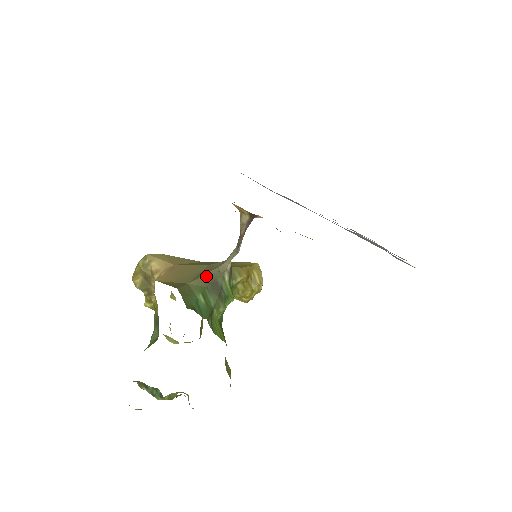
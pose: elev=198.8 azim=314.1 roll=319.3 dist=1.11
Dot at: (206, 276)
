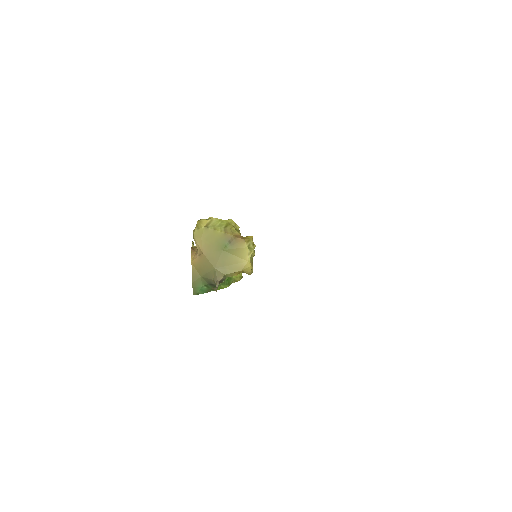
Dot at: (208, 279)
